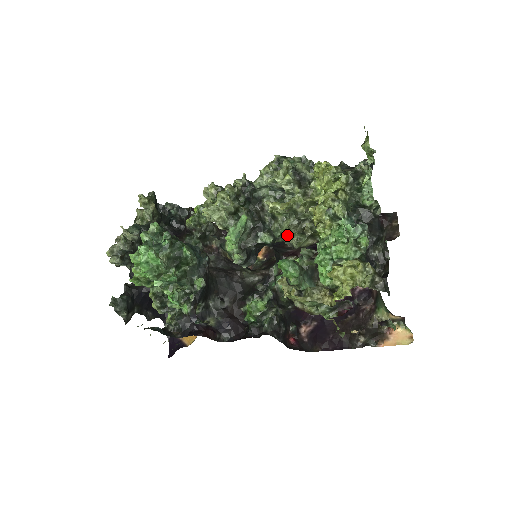
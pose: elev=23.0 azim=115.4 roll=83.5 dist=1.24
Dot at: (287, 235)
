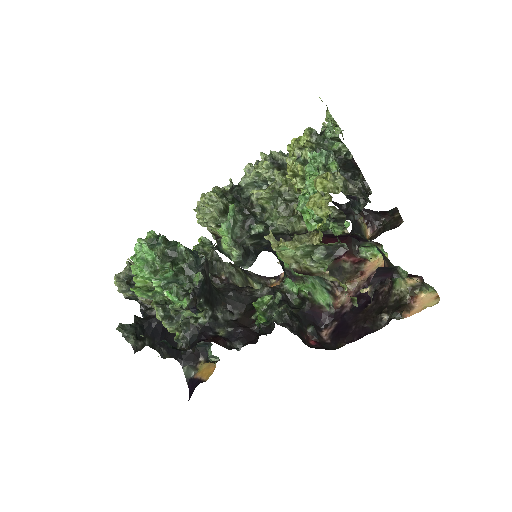
Dot at: (278, 219)
